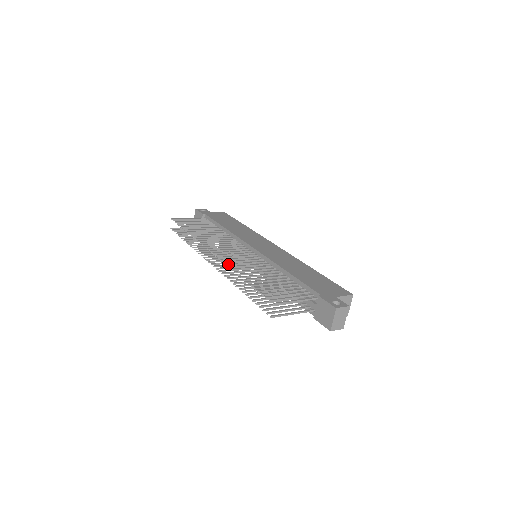
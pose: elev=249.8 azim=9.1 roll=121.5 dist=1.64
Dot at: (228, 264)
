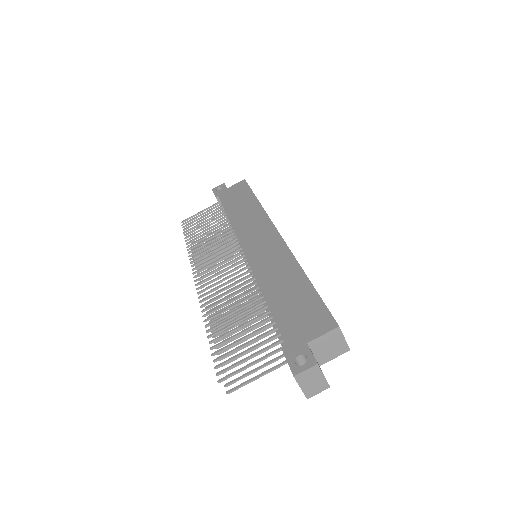
Dot at: (202, 301)
